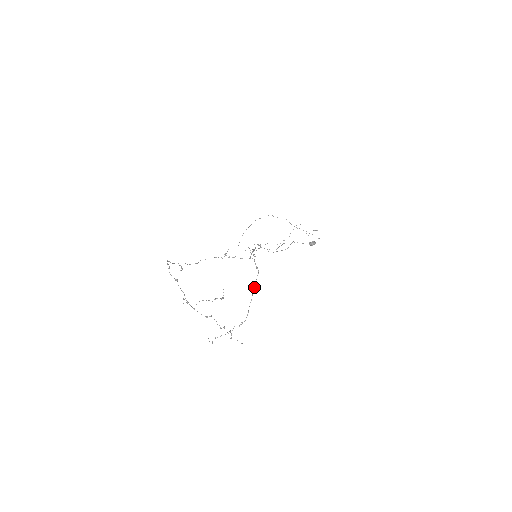
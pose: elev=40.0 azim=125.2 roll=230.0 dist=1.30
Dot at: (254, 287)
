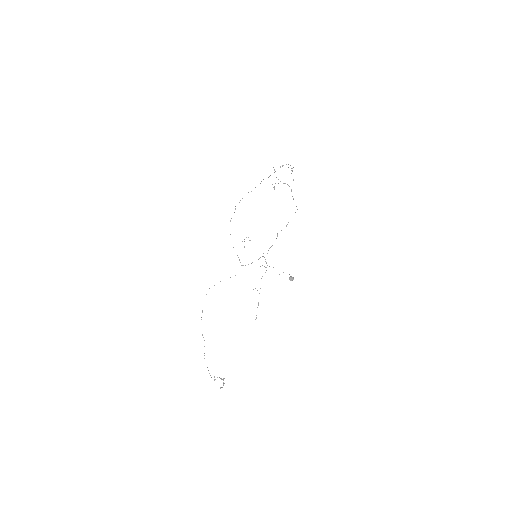
Dot at: occluded
